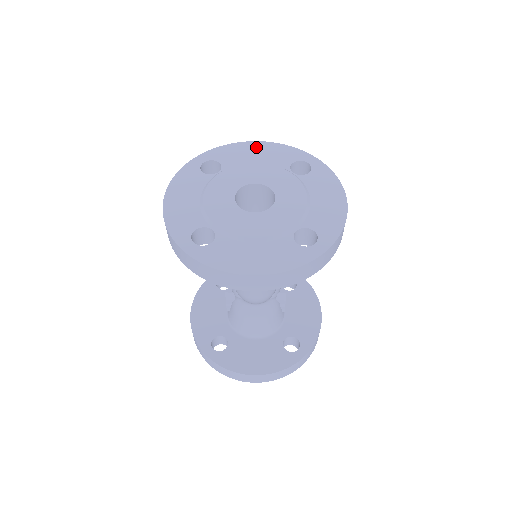
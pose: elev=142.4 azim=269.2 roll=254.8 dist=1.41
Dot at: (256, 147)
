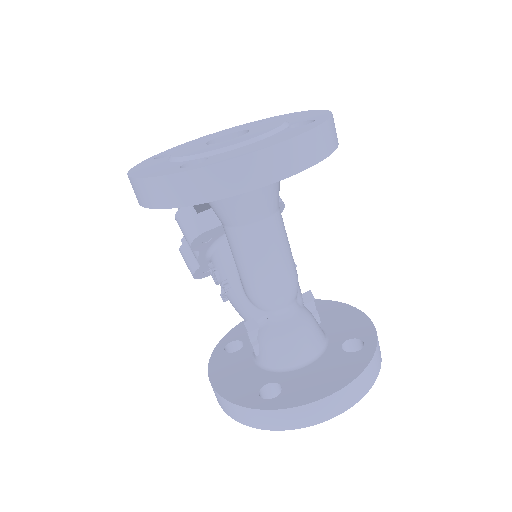
Dot at: (201, 138)
